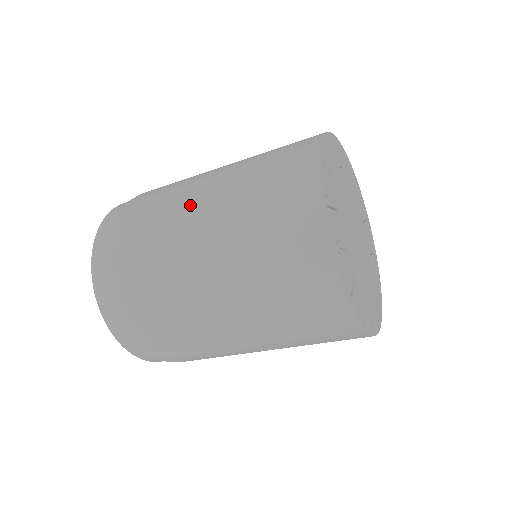
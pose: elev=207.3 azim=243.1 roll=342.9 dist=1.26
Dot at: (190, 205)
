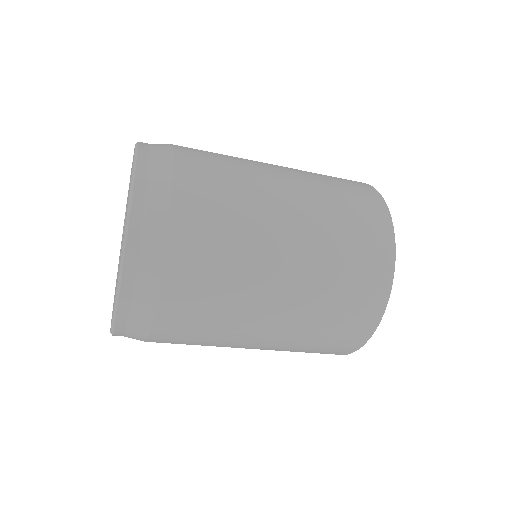
Dot at: (267, 170)
